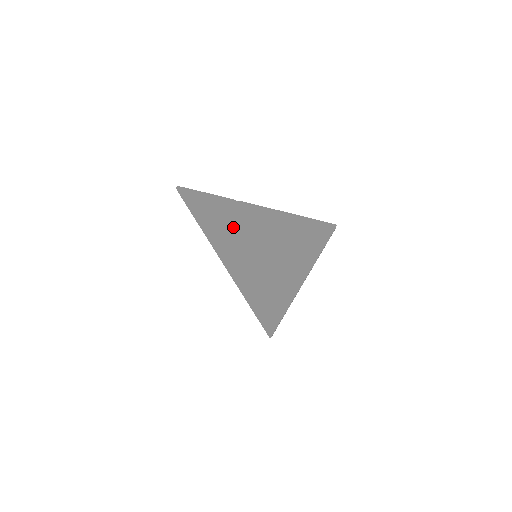
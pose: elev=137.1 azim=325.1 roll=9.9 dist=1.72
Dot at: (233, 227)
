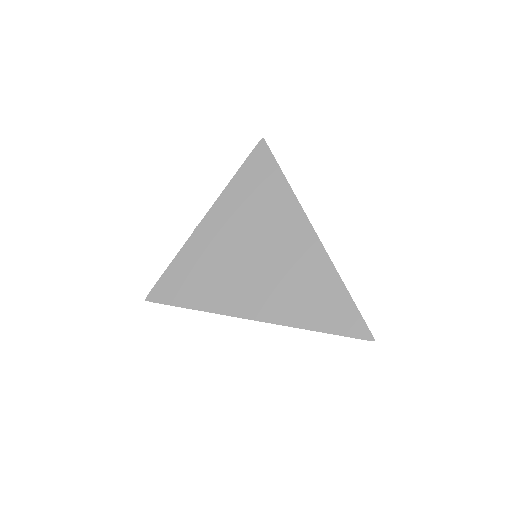
Dot at: (215, 257)
